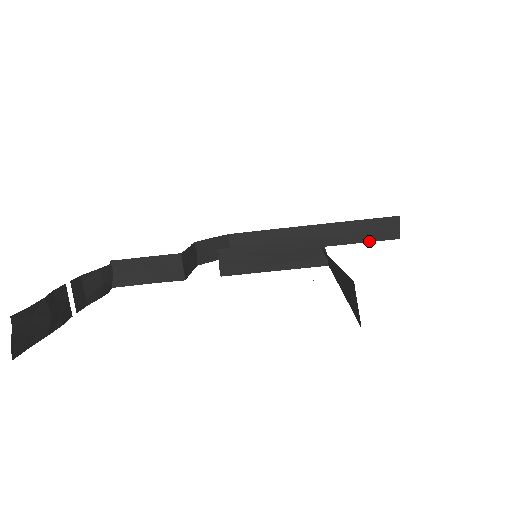
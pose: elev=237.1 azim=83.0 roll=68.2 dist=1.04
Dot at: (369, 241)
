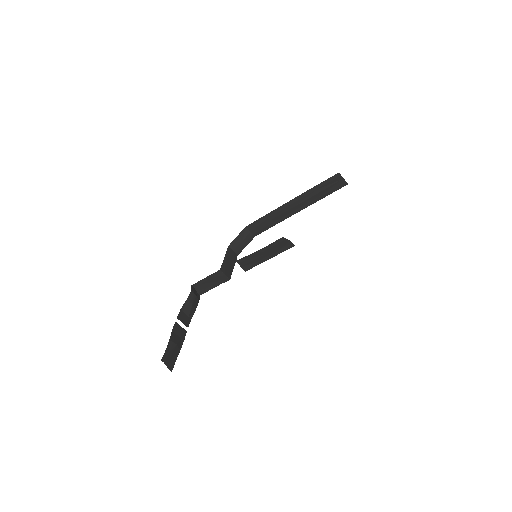
Dot at: (329, 194)
